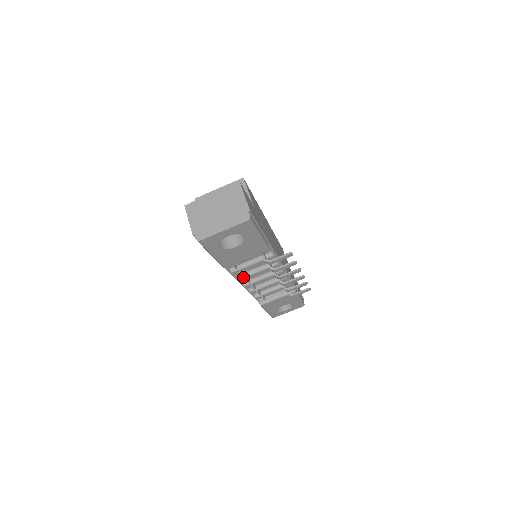
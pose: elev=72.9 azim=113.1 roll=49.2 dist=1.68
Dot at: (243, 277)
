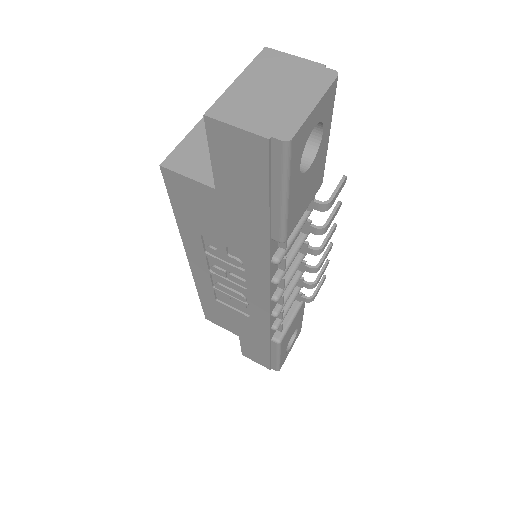
Dot at: (282, 273)
